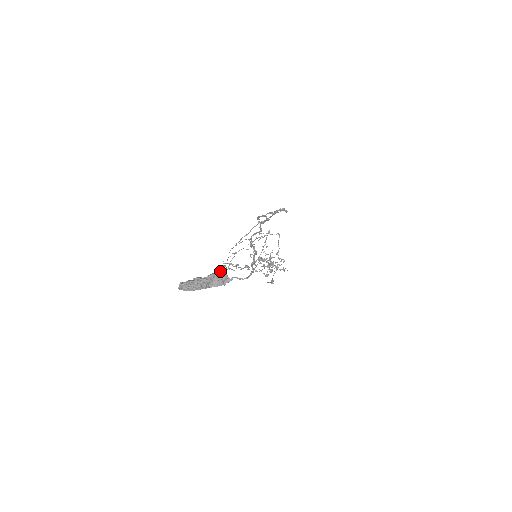
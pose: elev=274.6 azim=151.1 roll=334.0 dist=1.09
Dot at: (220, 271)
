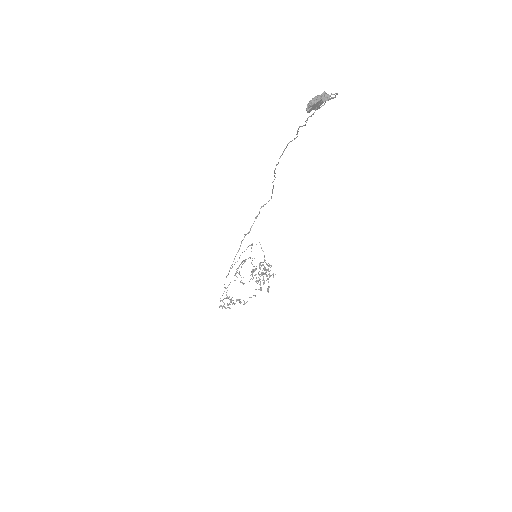
Dot at: (324, 92)
